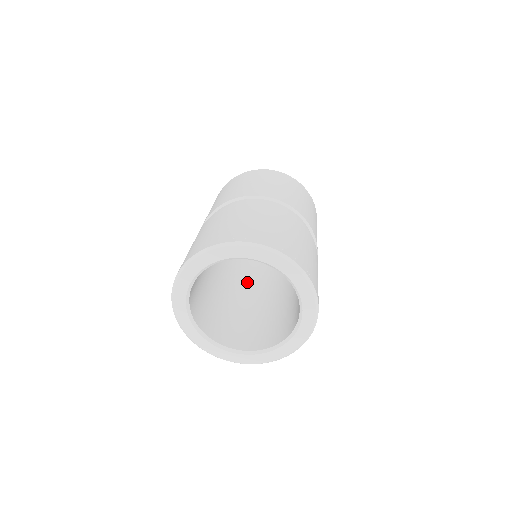
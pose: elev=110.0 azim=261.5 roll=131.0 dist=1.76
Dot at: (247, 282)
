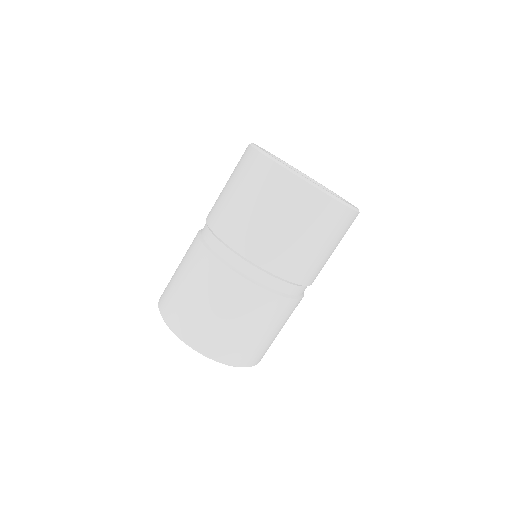
Dot at: occluded
